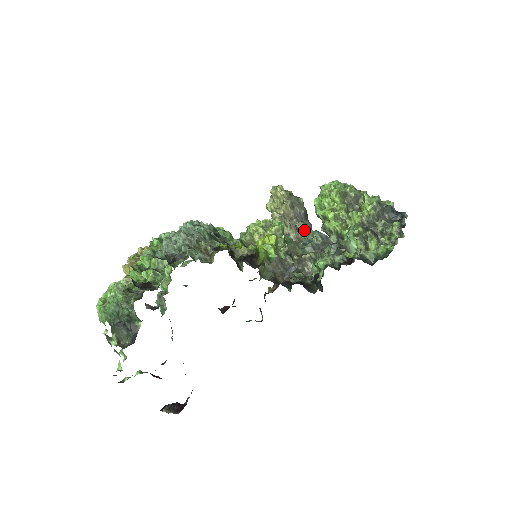
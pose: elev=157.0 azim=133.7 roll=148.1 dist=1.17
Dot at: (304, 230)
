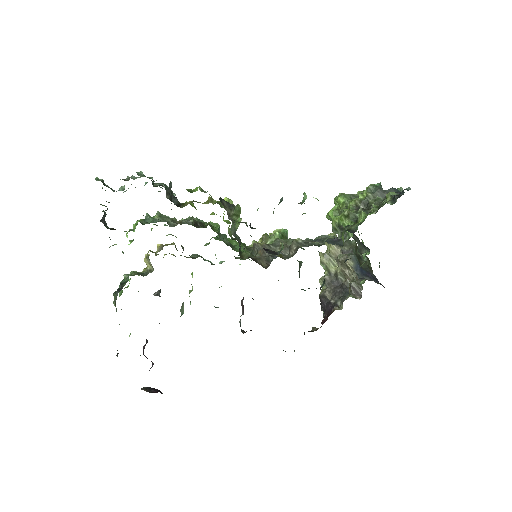
Dot at: occluded
